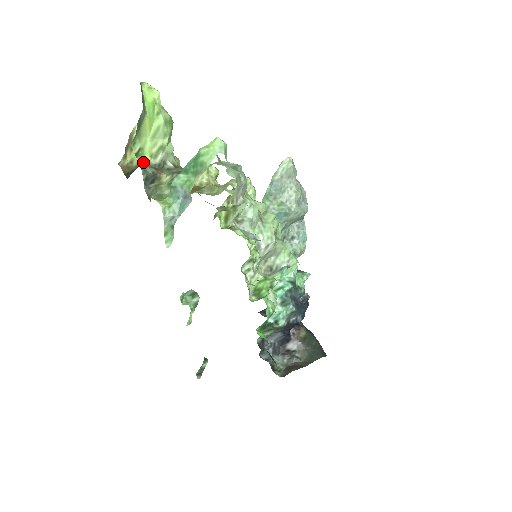
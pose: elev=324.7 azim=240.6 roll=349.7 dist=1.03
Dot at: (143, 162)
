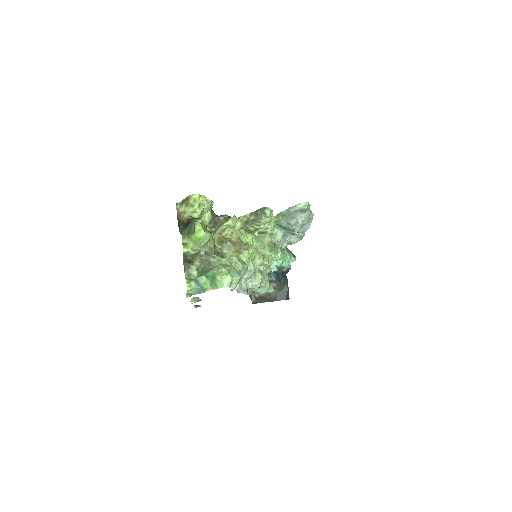
Dot at: (186, 252)
